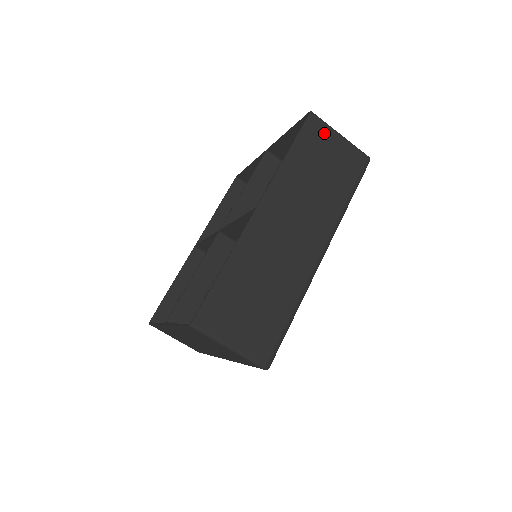
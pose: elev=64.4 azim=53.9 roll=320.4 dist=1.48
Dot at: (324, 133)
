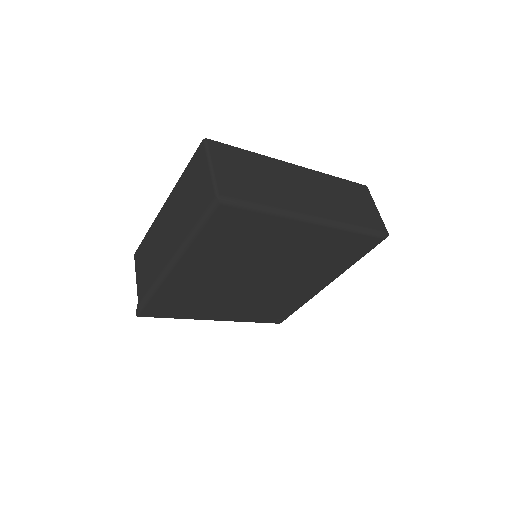
Dot at: (367, 197)
